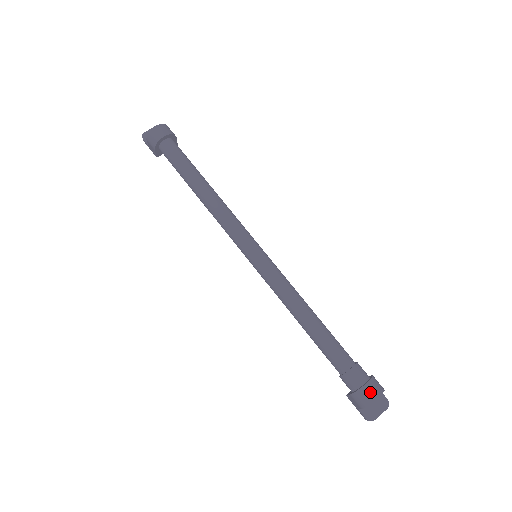
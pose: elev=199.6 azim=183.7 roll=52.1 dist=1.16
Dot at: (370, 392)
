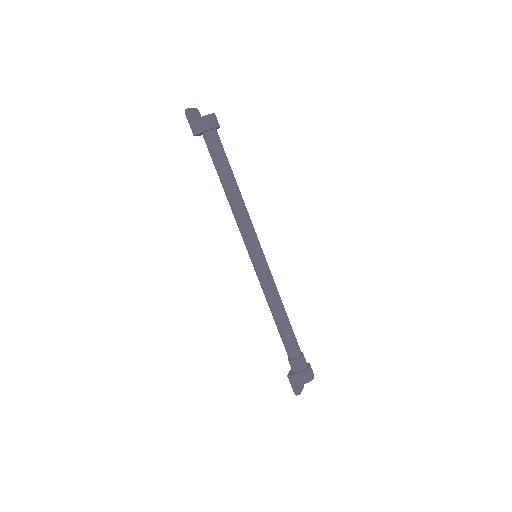
Dot at: (312, 372)
